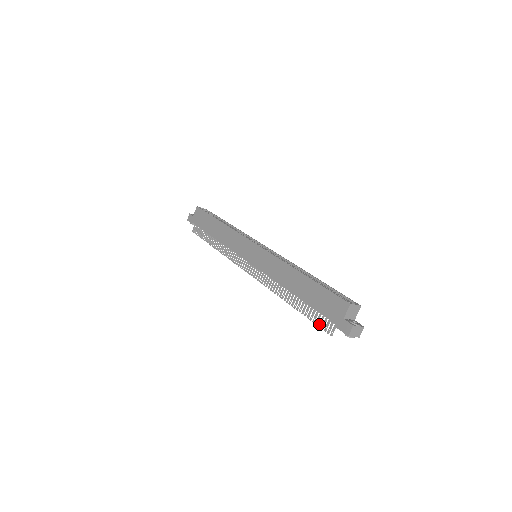
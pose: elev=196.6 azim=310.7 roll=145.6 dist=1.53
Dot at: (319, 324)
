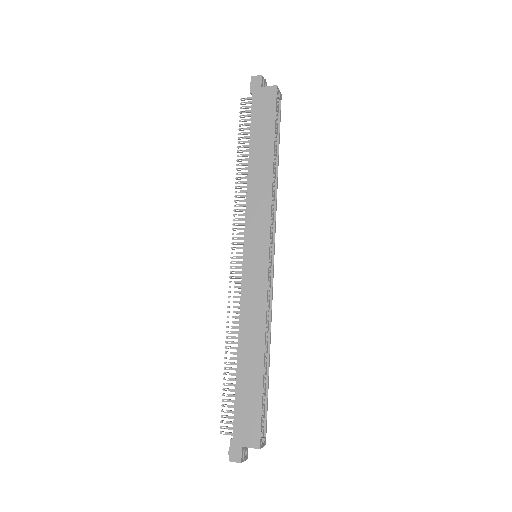
Dot at: occluded
